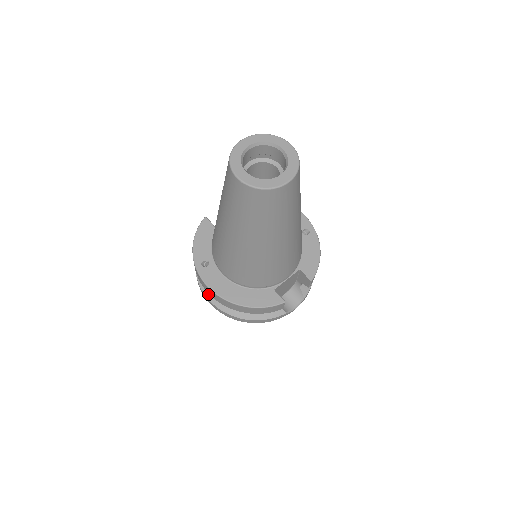
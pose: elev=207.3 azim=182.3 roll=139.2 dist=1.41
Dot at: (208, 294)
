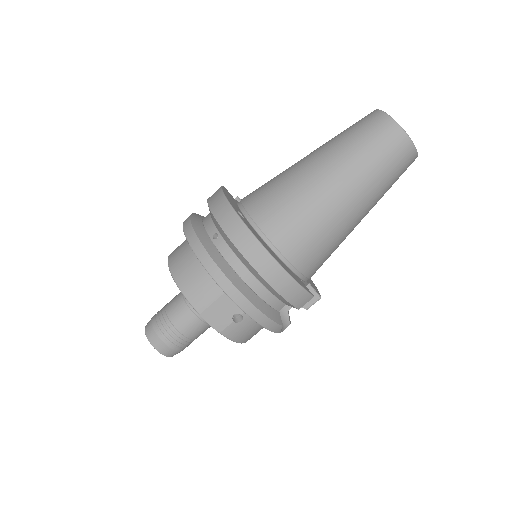
Dot at: (214, 256)
